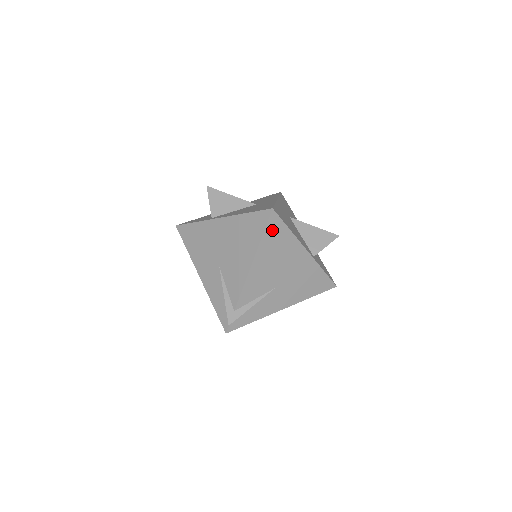
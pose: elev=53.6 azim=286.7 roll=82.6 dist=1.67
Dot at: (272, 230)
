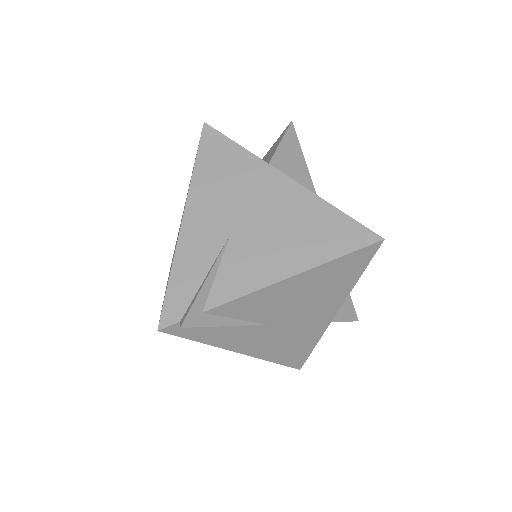
Dot at: (352, 261)
